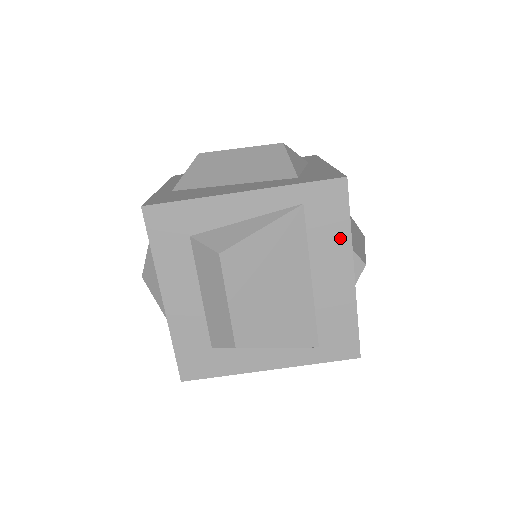
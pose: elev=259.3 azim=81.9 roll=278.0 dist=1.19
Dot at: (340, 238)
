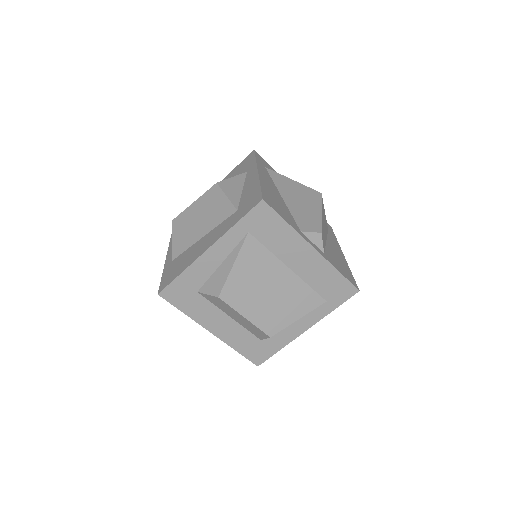
Dot at: (288, 235)
